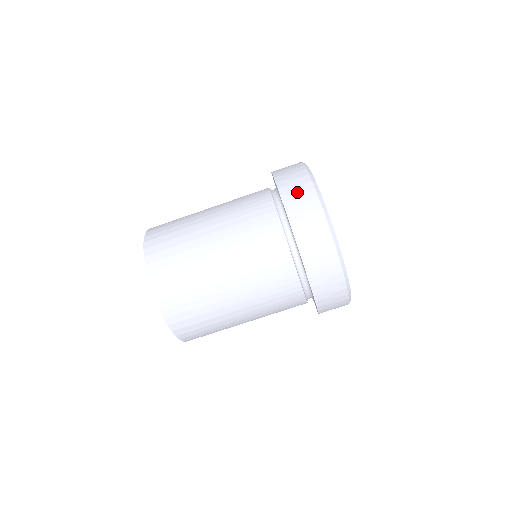
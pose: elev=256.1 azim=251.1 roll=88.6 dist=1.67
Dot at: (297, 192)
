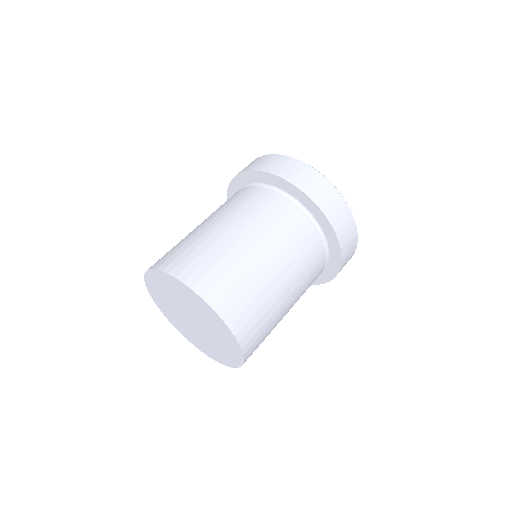
Dot at: (264, 162)
